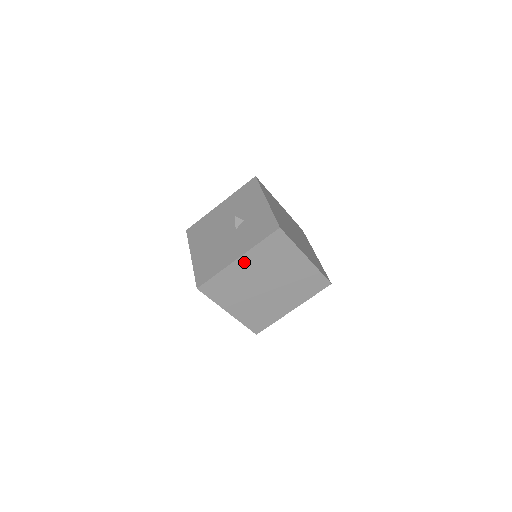
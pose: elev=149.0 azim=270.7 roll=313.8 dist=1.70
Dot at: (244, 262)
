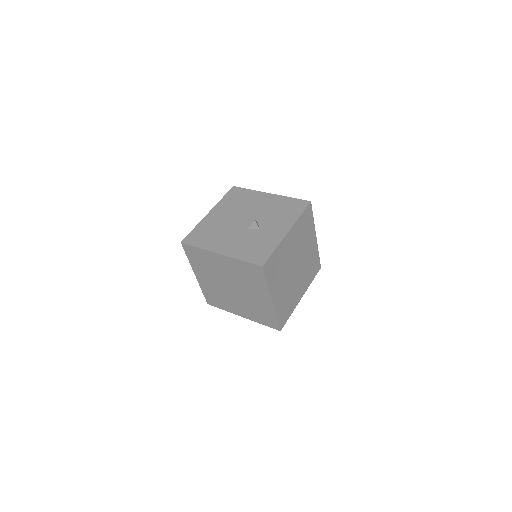
Dot at: (223, 260)
